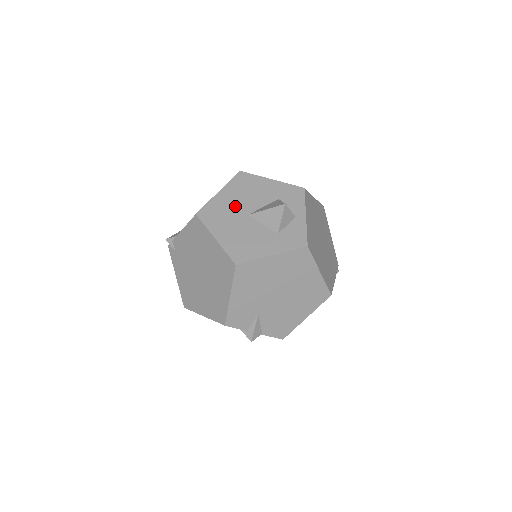
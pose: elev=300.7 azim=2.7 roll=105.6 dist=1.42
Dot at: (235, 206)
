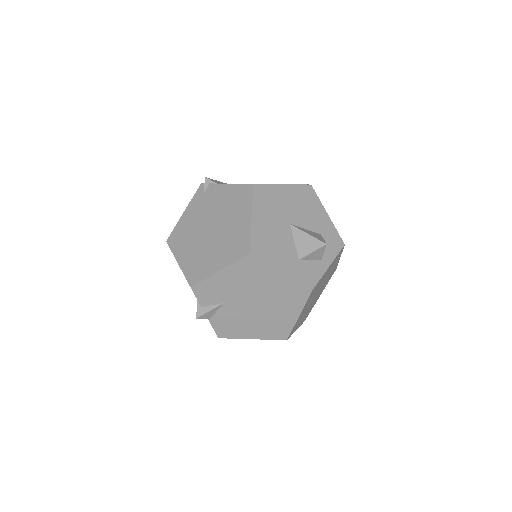
Dot at: (286, 207)
